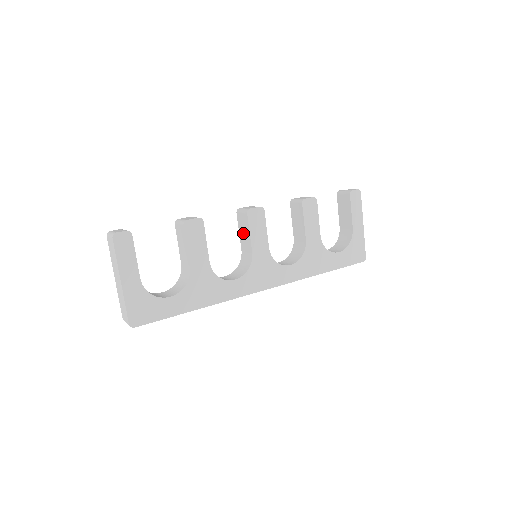
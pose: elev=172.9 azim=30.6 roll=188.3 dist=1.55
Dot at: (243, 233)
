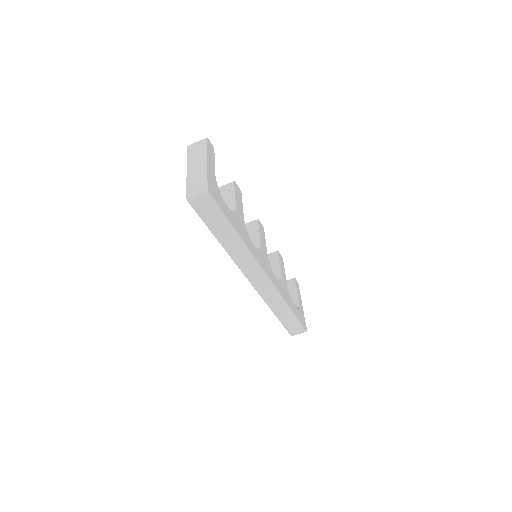
Dot at: (249, 235)
